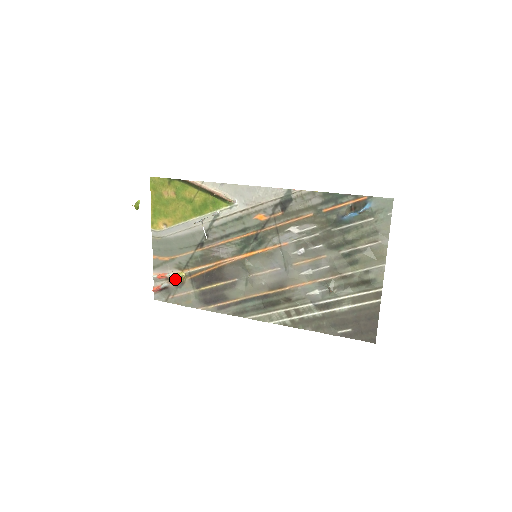
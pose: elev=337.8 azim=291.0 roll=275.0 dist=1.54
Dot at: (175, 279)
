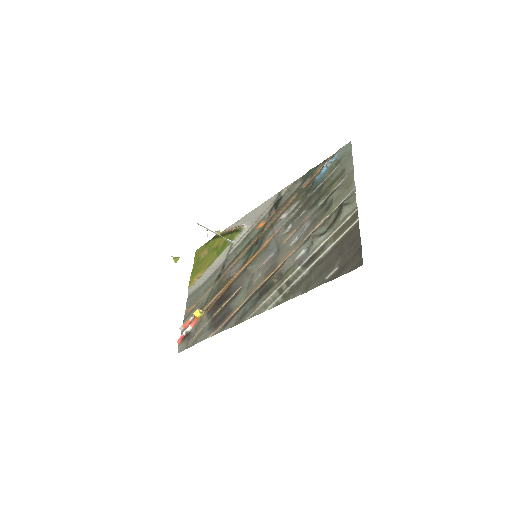
Dot at: (193, 313)
